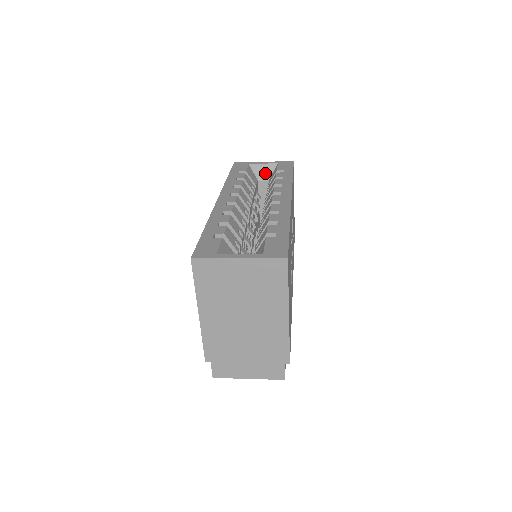
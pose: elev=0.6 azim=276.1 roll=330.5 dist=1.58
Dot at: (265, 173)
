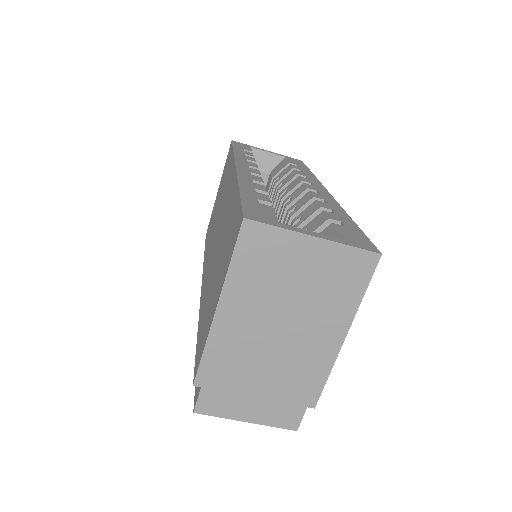
Dot at: (267, 164)
